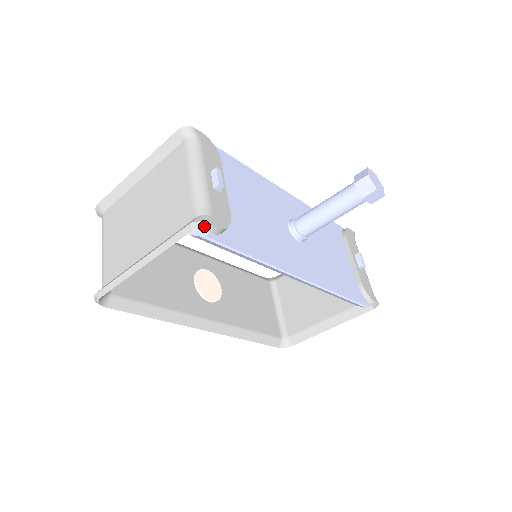
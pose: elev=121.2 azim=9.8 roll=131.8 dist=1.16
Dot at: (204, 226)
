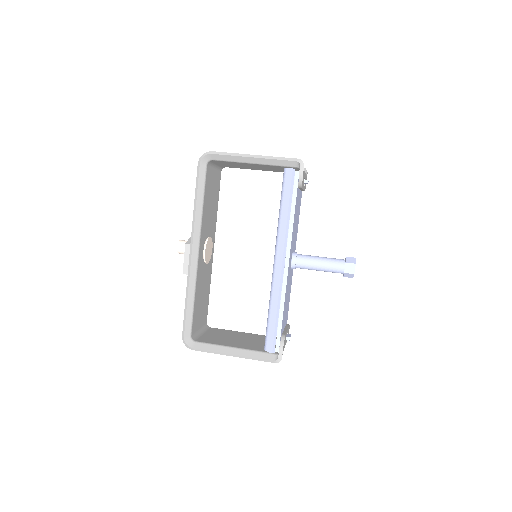
Dot at: (302, 165)
